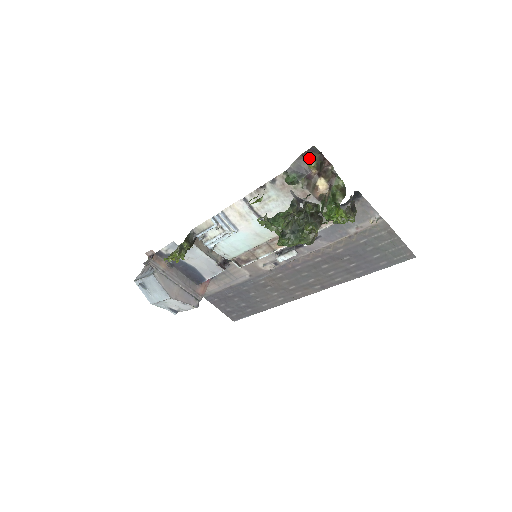
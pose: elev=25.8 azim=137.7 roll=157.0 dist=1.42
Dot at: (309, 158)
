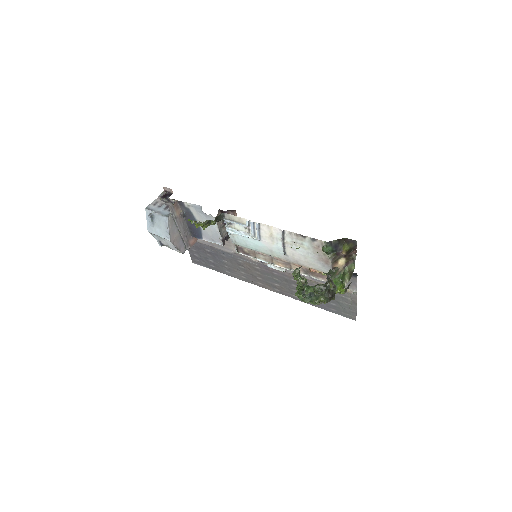
Dot at: (347, 244)
